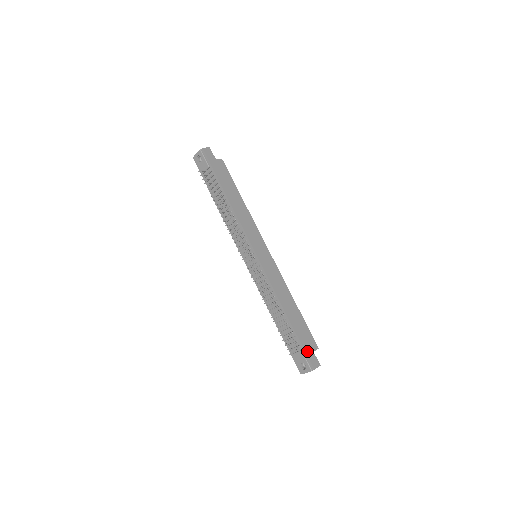
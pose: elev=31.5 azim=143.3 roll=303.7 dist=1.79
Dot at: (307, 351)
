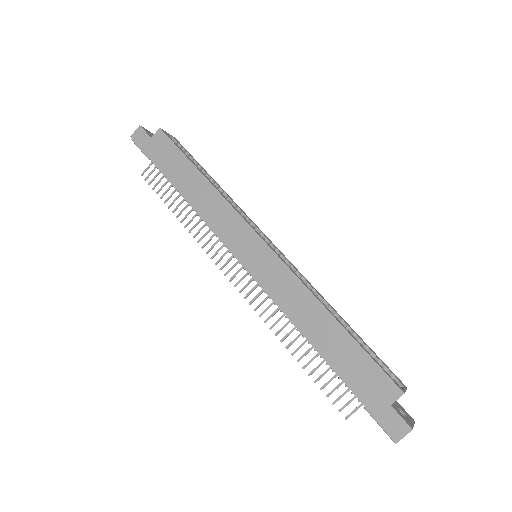
Dot at: (374, 409)
